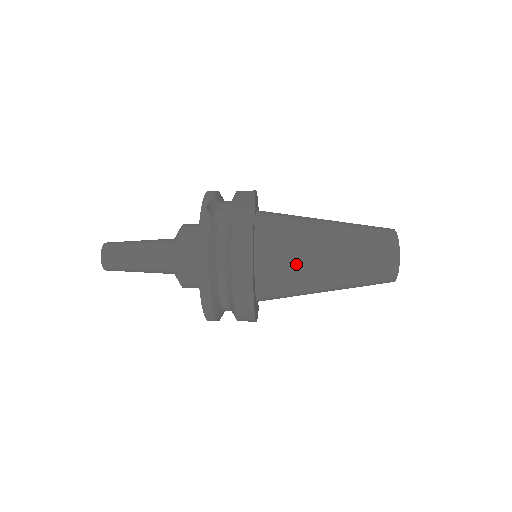
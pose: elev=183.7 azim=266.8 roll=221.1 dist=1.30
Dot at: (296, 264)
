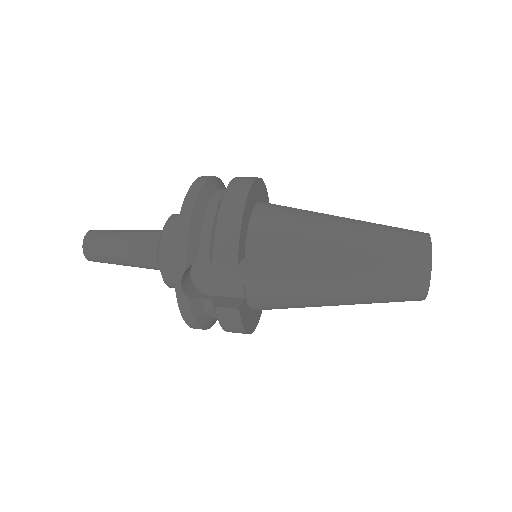
Dot at: (298, 307)
